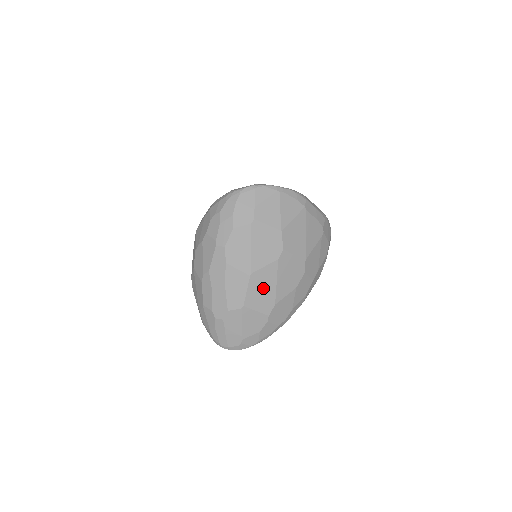
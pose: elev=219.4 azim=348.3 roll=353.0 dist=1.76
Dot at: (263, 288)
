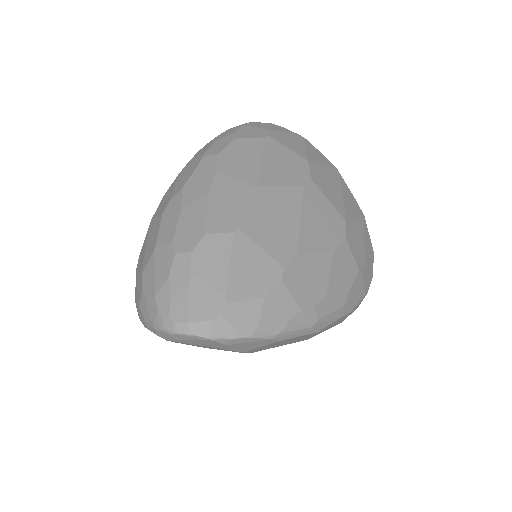
Dot at: (277, 216)
